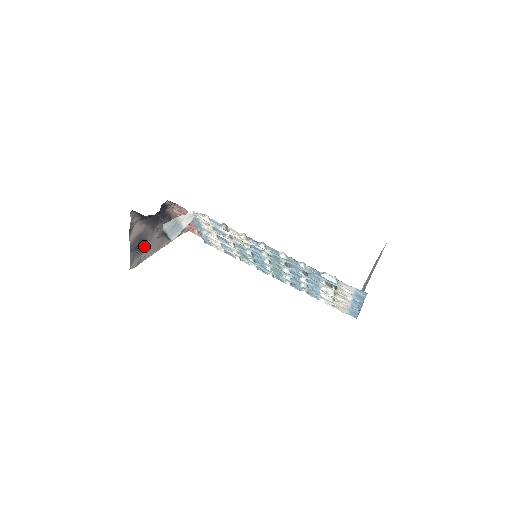
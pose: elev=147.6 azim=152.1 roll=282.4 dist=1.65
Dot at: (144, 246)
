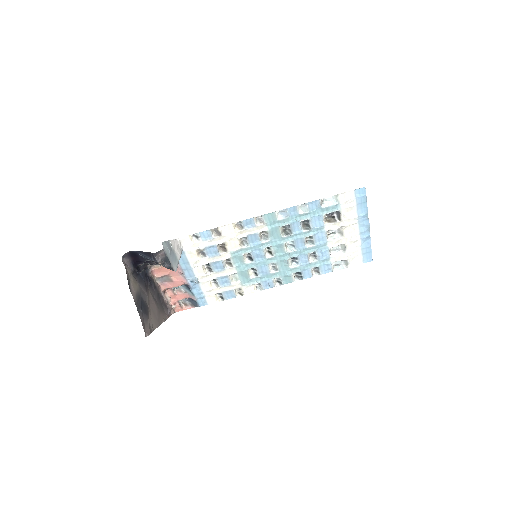
Dot at: (147, 310)
